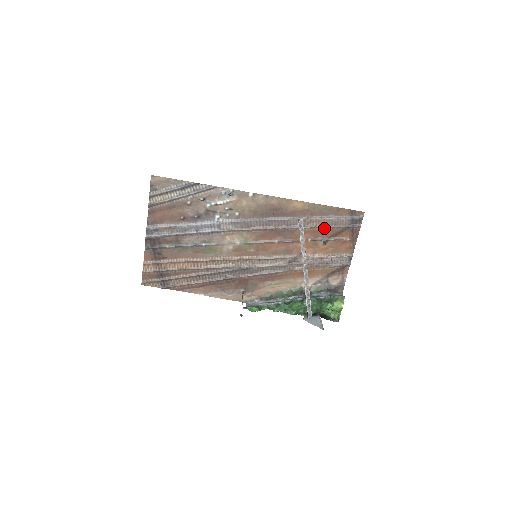
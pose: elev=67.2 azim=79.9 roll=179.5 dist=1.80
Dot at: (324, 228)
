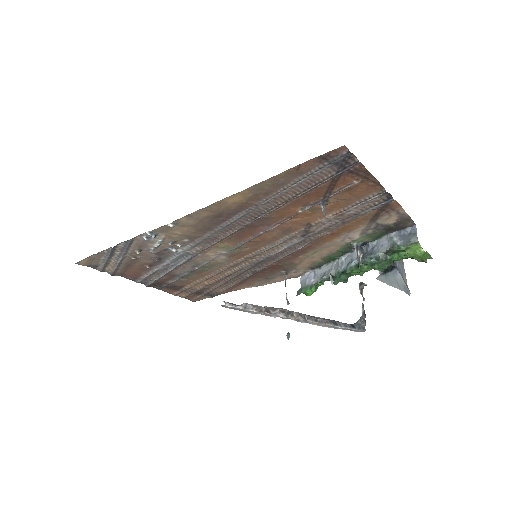
Dot at: (304, 193)
